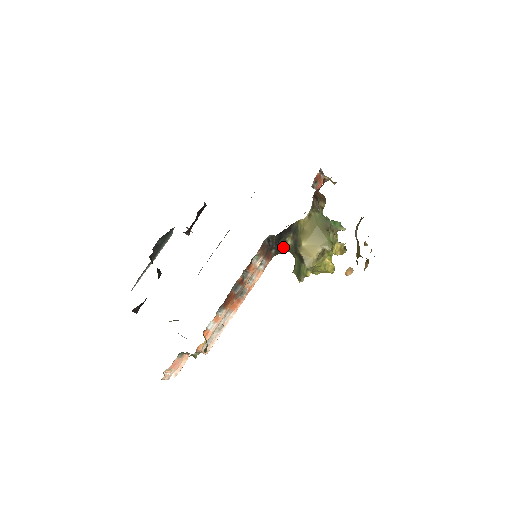
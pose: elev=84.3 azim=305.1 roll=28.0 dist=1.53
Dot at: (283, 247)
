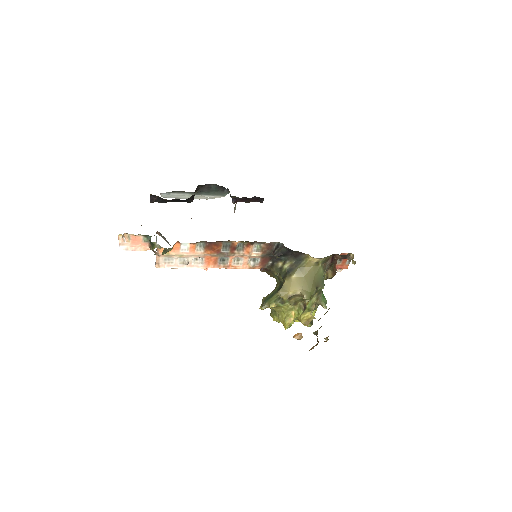
Dot at: (279, 266)
